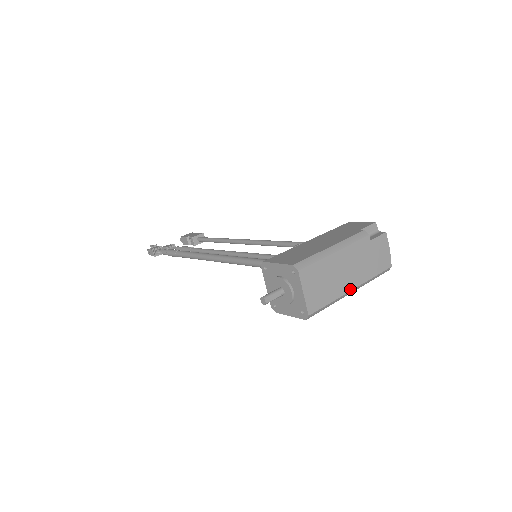
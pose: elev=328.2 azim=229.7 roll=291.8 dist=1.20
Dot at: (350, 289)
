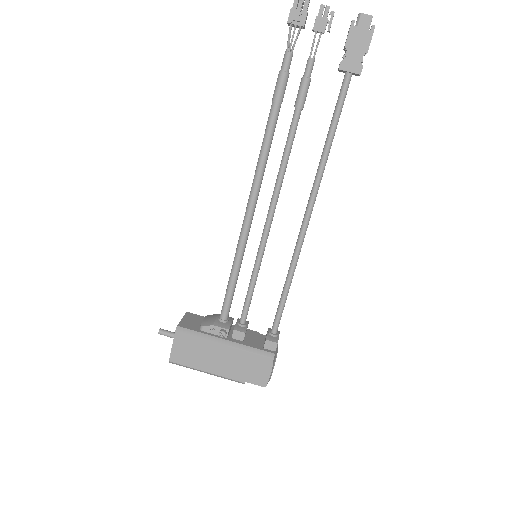
Dot at: occluded
